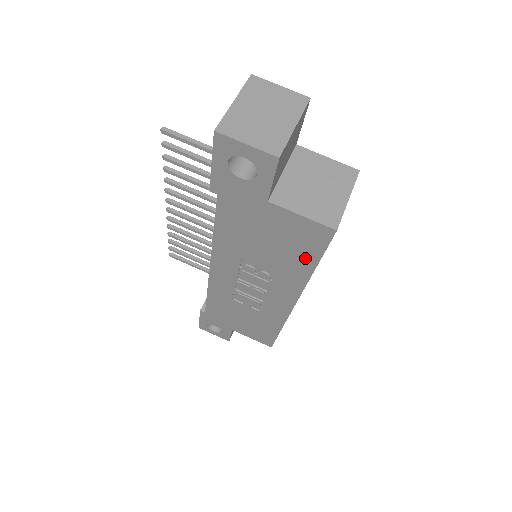
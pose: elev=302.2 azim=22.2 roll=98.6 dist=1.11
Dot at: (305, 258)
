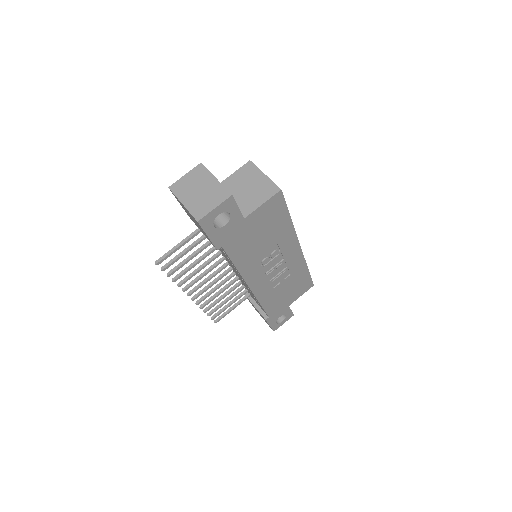
Dot at: (282, 219)
